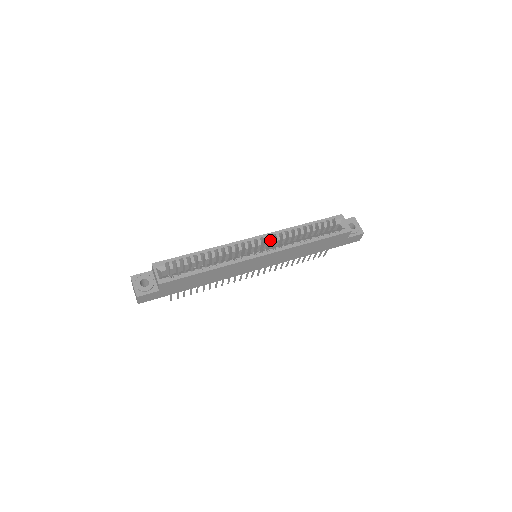
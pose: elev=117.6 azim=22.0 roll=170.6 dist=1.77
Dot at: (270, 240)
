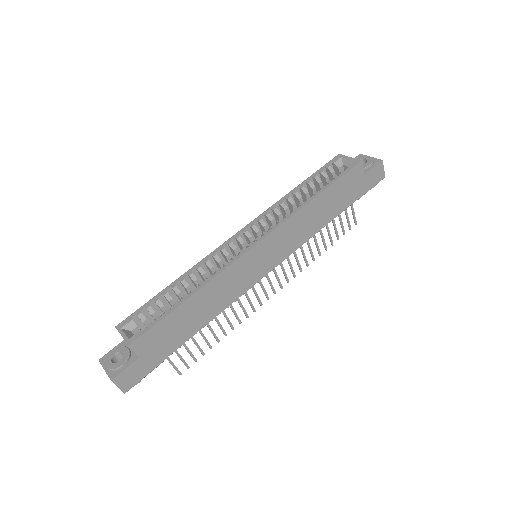
Dot at: (261, 225)
